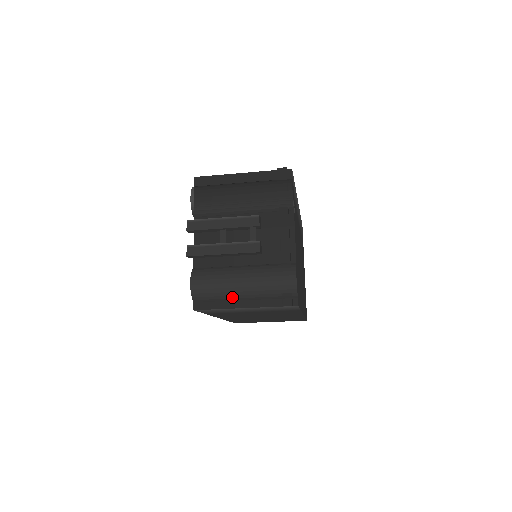
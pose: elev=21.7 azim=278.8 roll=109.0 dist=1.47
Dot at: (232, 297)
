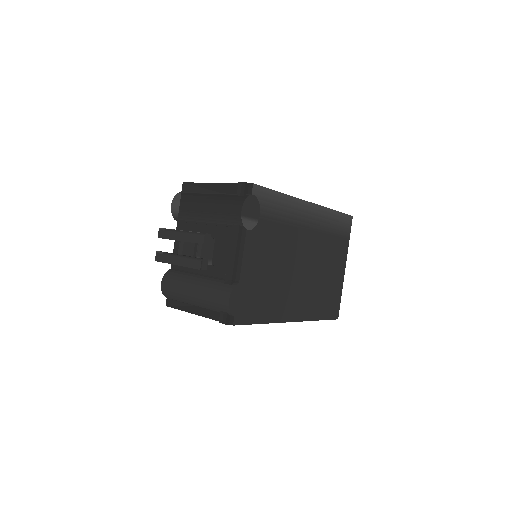
Dot at: (188, 303)
